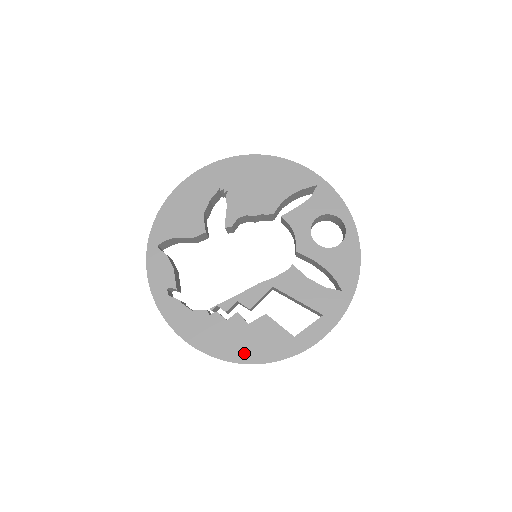
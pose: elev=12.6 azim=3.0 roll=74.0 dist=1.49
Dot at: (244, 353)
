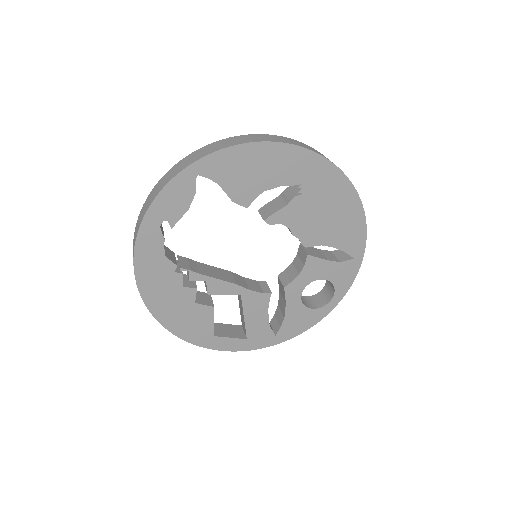
Dot at: (169, 318)
